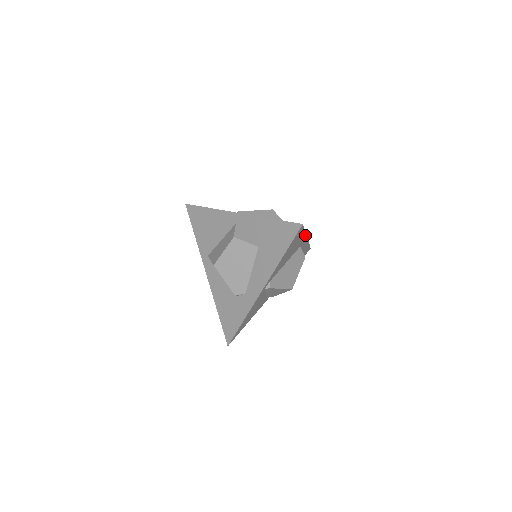
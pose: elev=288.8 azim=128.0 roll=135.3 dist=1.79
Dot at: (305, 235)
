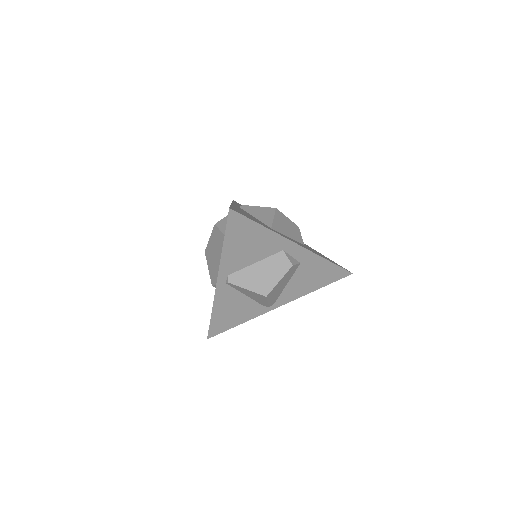
Dot at: (277, 234)
